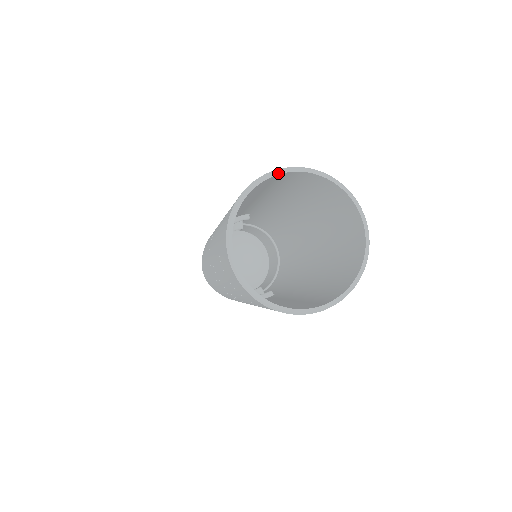
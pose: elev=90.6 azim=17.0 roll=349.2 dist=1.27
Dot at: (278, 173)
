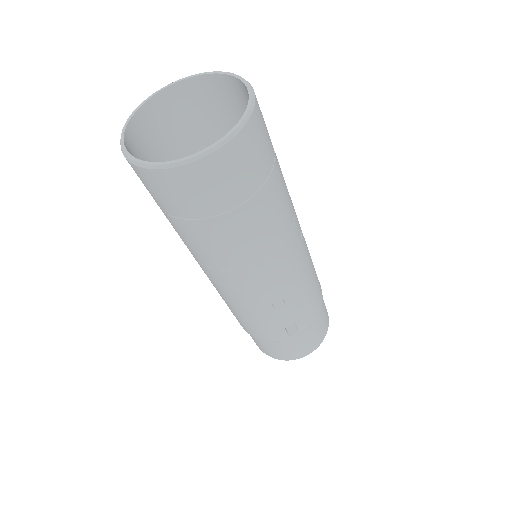
Dot at: (169, 85)
